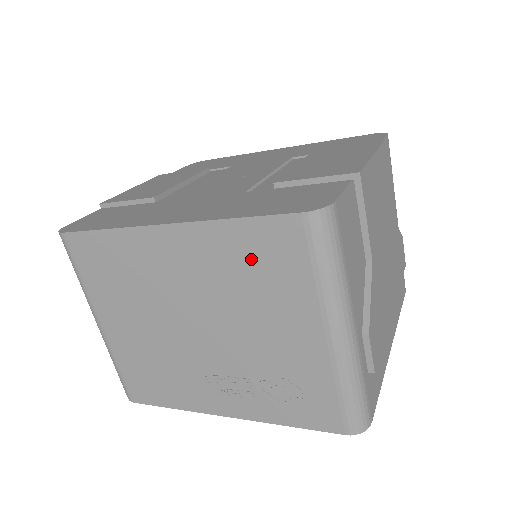
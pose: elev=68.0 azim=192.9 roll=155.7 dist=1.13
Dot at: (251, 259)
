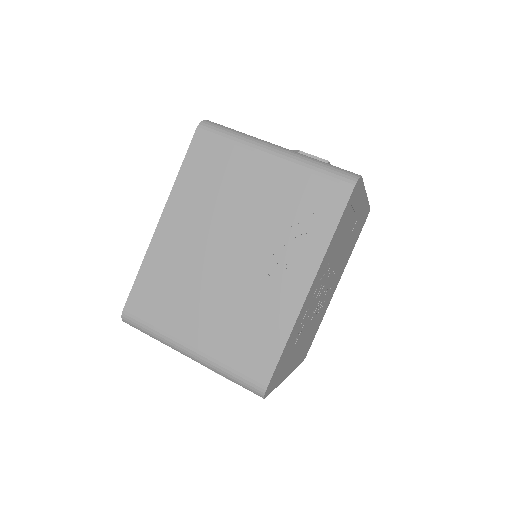
Dot at: (204, 177)
